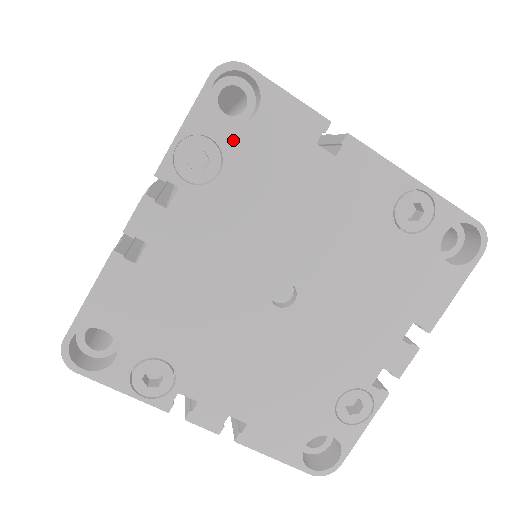
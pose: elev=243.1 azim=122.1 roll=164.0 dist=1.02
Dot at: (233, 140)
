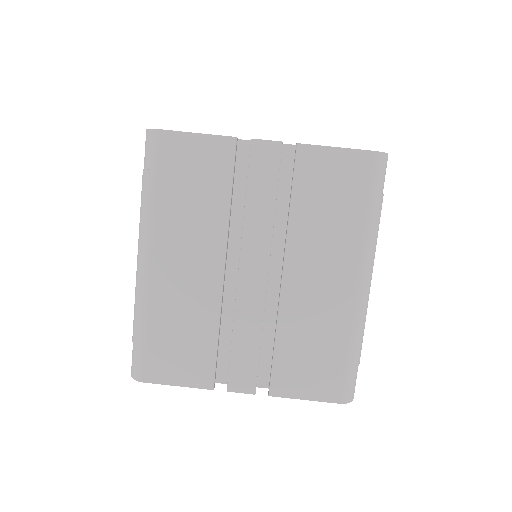
Dot at: occluded
